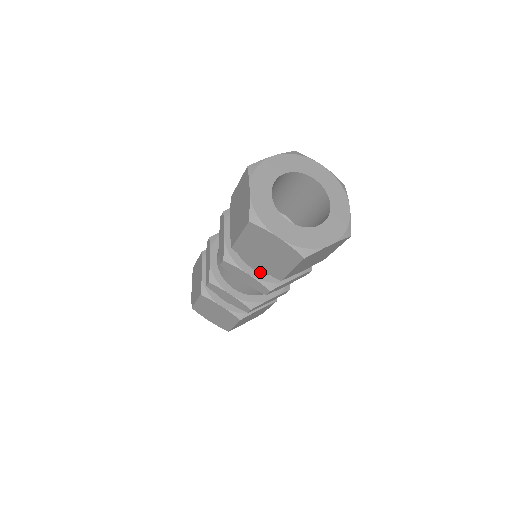
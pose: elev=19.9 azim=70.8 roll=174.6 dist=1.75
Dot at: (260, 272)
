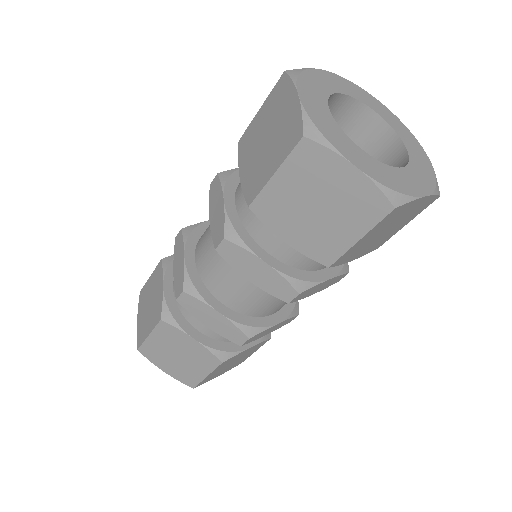
Dot at: (283, 262)
